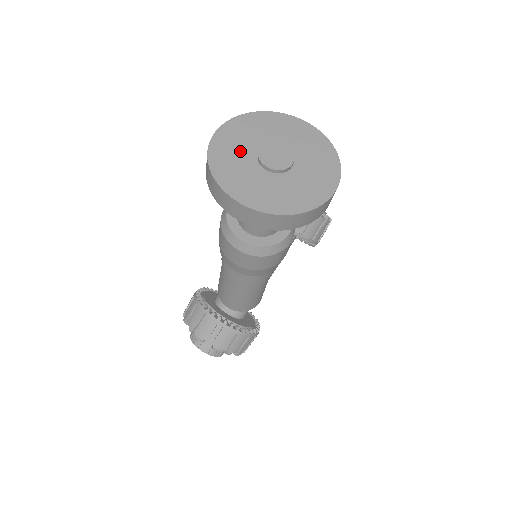
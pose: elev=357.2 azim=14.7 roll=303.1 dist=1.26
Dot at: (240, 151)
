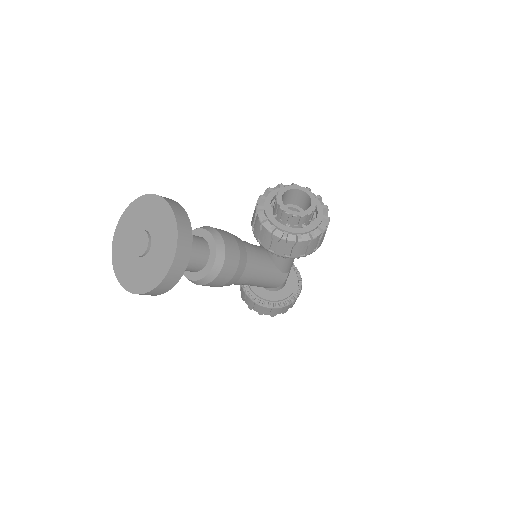
Dot at: (129, 232)
